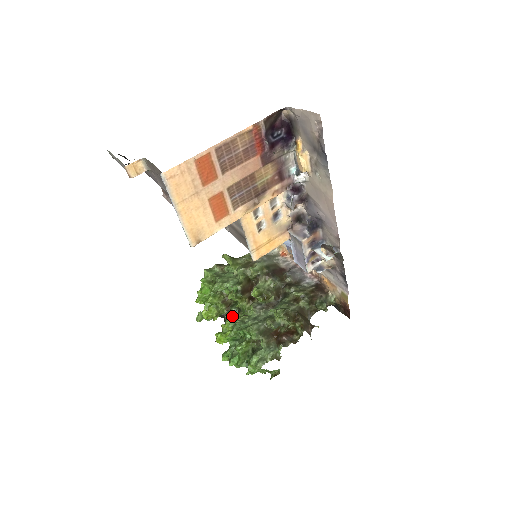
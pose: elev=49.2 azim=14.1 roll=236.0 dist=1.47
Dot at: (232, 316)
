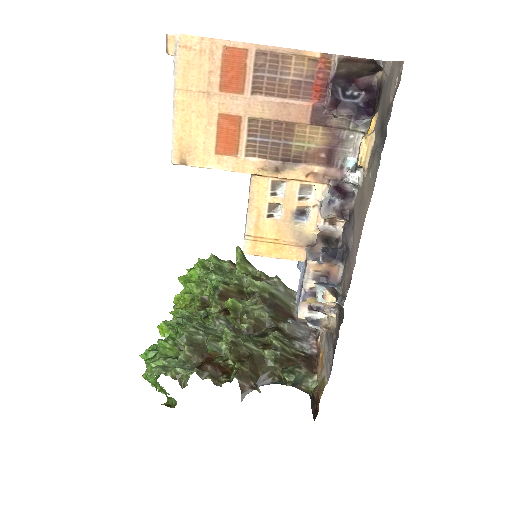
Dot at: occluded
